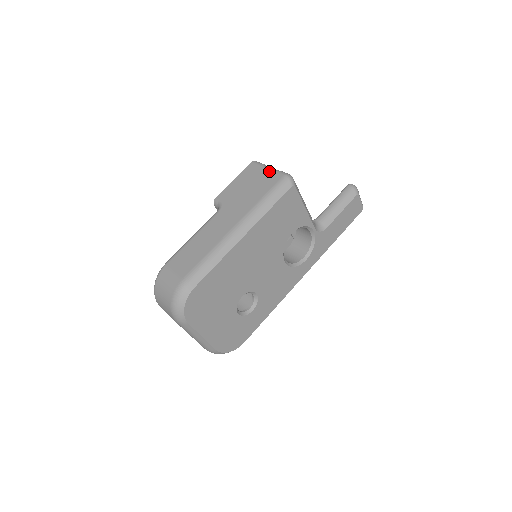
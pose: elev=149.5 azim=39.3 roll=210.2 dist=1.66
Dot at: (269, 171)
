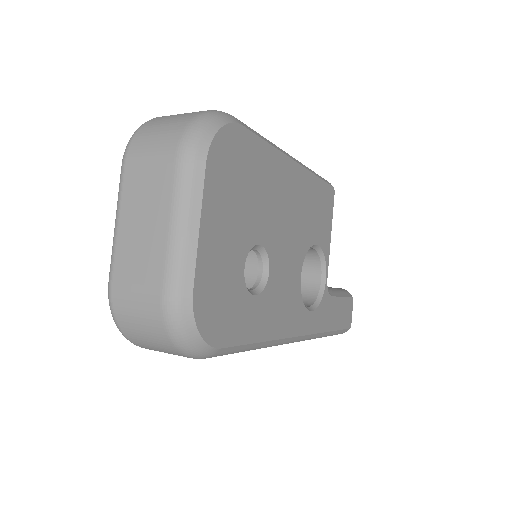
Dot at: occluded
